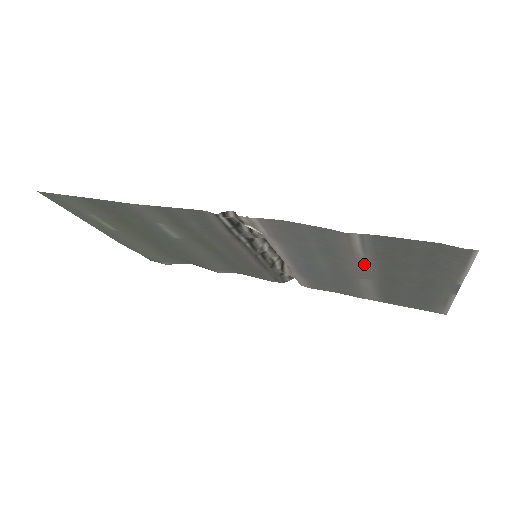
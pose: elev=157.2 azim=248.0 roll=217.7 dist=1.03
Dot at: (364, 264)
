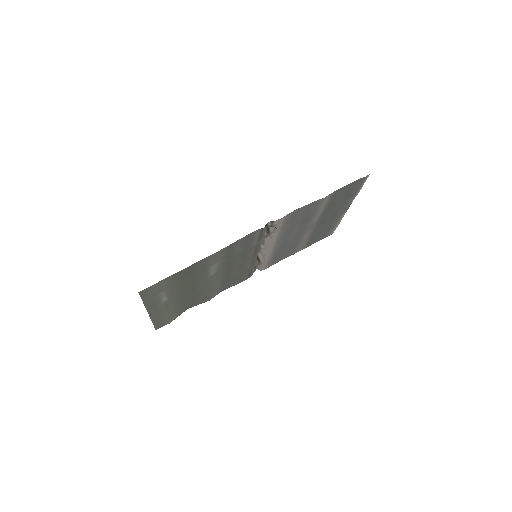
Dot at: (316, 218)
